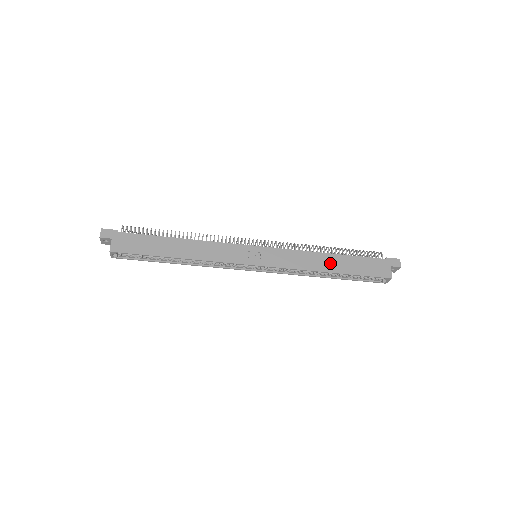
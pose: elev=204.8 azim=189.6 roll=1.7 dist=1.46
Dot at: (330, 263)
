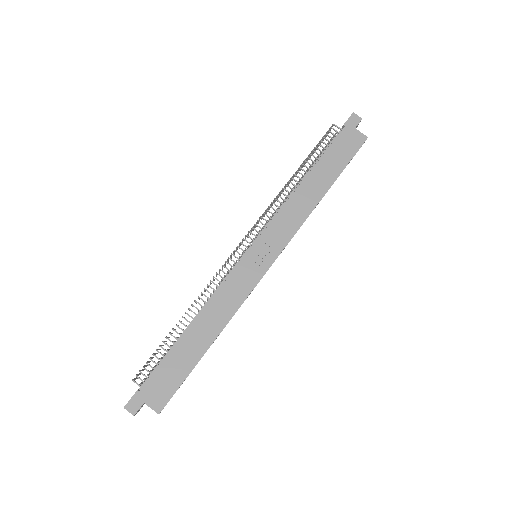
Dot at: (315, 187)
